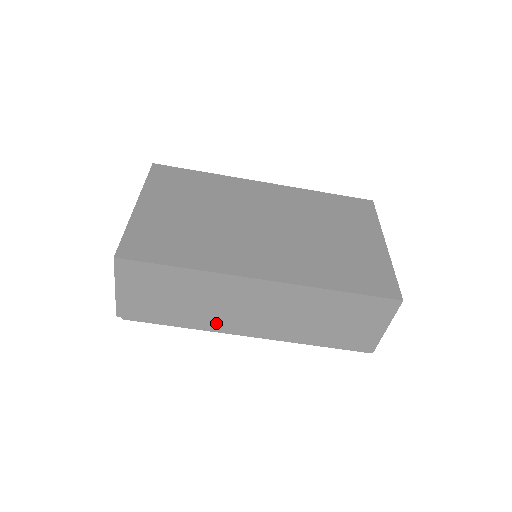
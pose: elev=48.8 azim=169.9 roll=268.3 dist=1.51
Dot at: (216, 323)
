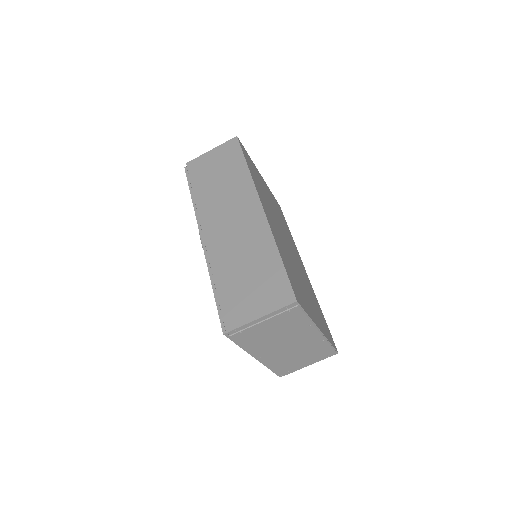
Dot at: (206, 211)
